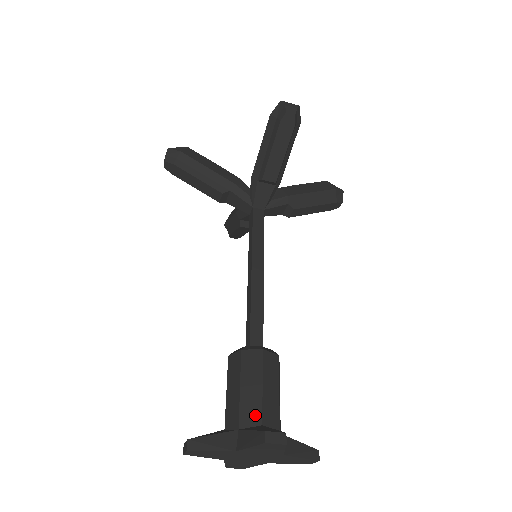
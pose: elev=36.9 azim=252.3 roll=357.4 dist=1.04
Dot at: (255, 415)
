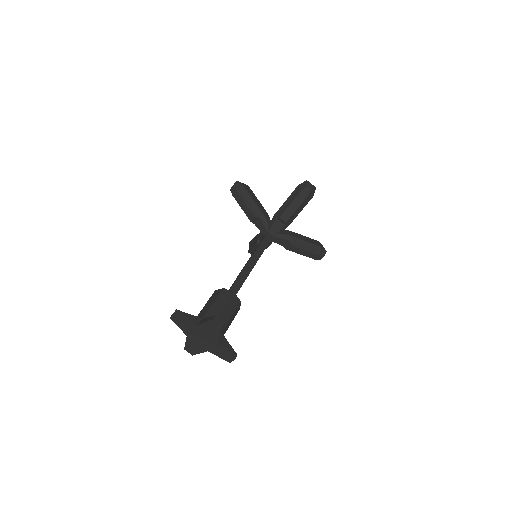
Dot at: occluded
